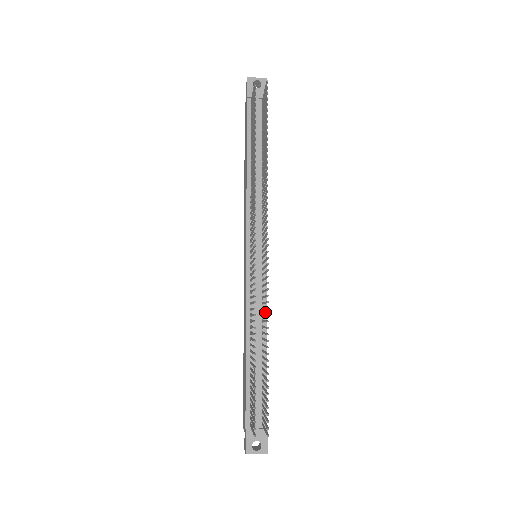
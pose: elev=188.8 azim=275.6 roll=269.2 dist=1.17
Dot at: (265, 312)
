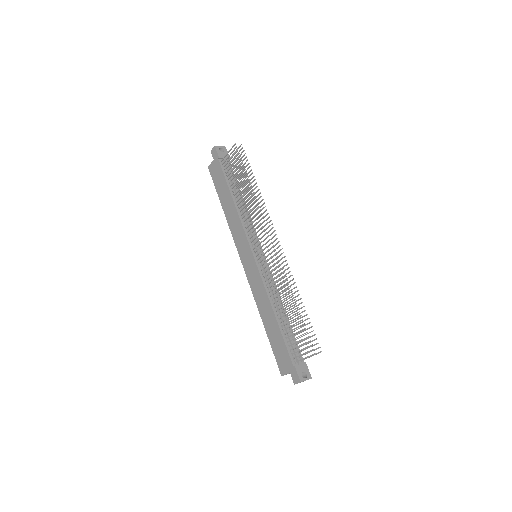
Dot at: (276, 289)
